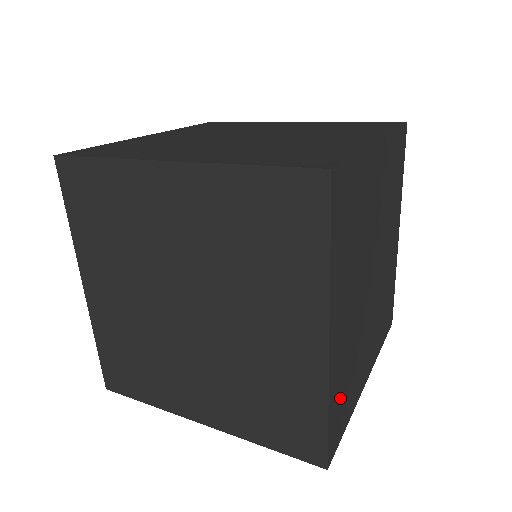
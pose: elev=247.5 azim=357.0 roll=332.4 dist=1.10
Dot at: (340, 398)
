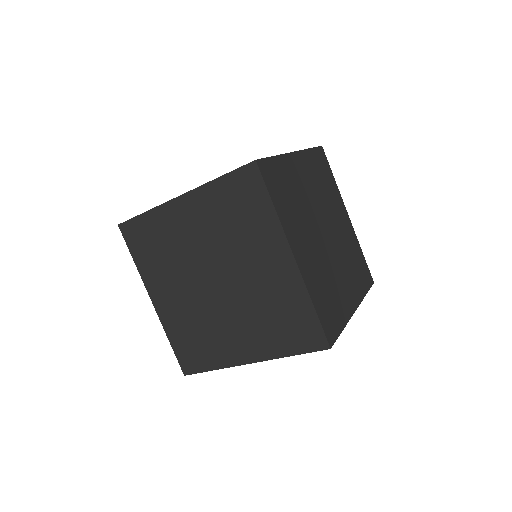
Dot at: occluded
